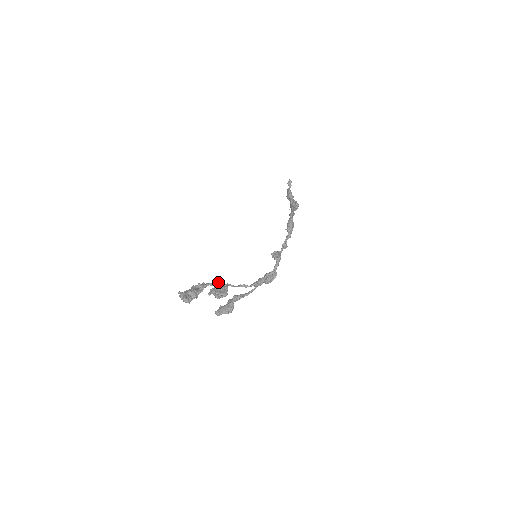
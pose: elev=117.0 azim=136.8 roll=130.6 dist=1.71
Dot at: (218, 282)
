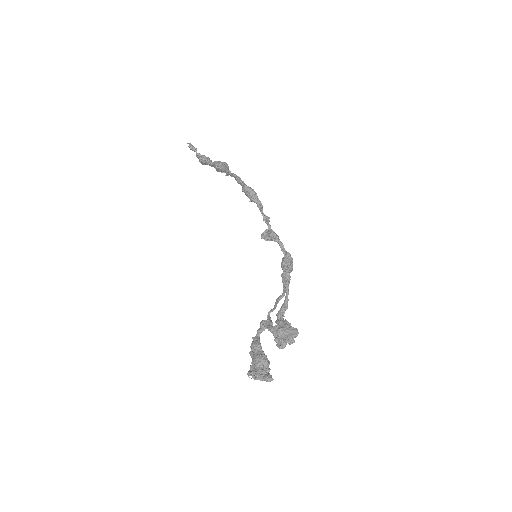
Dot at: (265, 323)
